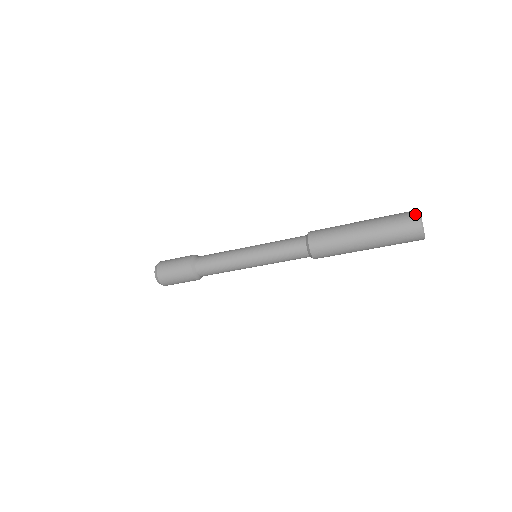
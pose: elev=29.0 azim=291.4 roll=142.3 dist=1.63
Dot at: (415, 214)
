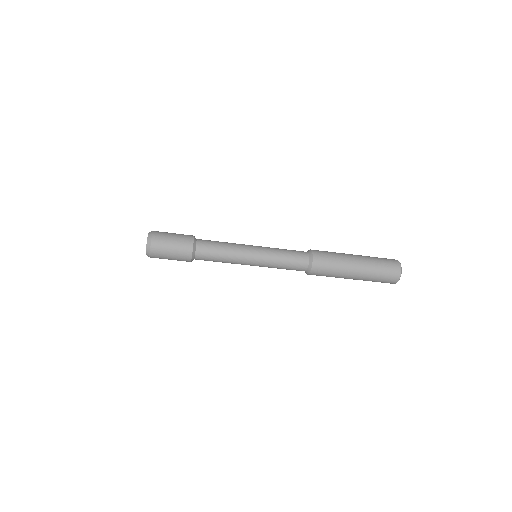
Dot at: (398, 266)
